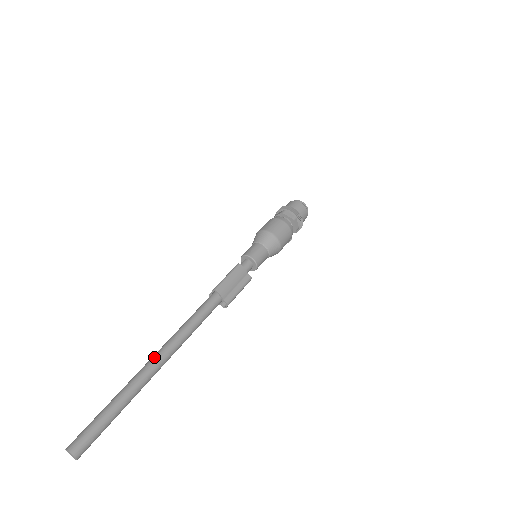
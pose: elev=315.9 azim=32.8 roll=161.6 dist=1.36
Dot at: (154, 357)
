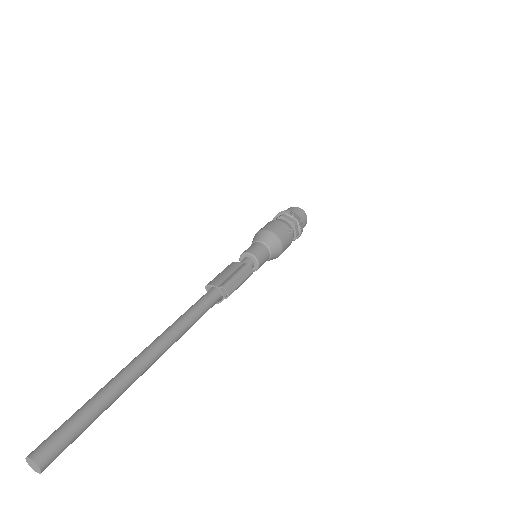
Dot at: (141, 353)
